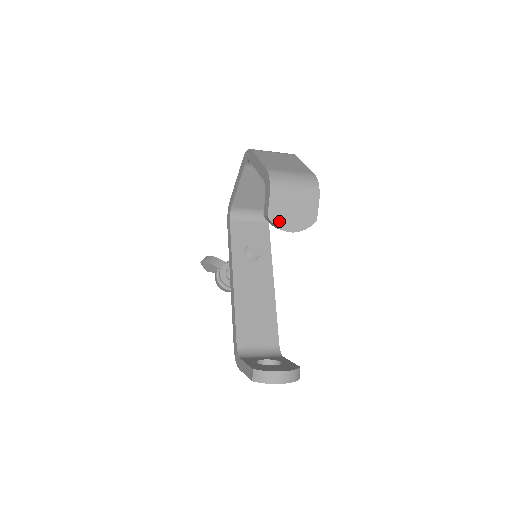
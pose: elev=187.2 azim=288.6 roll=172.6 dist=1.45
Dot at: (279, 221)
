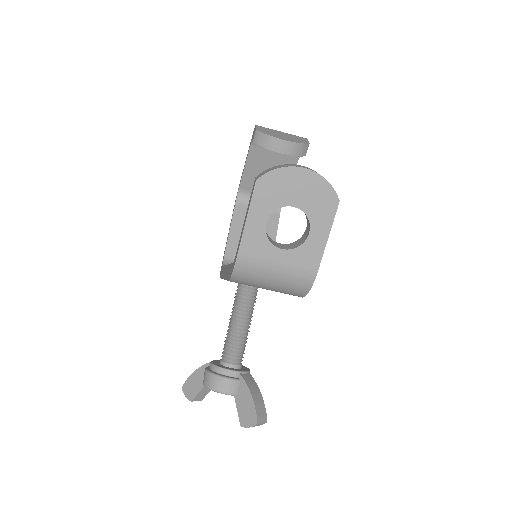
Dot at: (269, 134)
